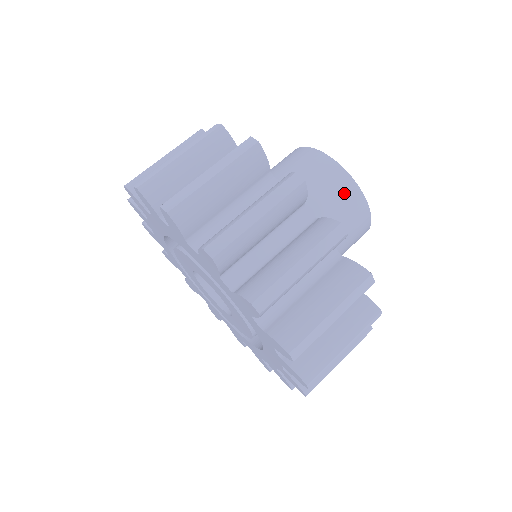
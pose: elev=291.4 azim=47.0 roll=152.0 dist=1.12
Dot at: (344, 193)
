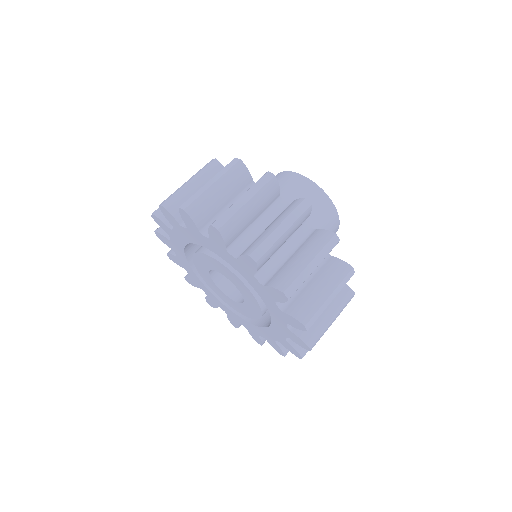
Dot at: (312, 195)
